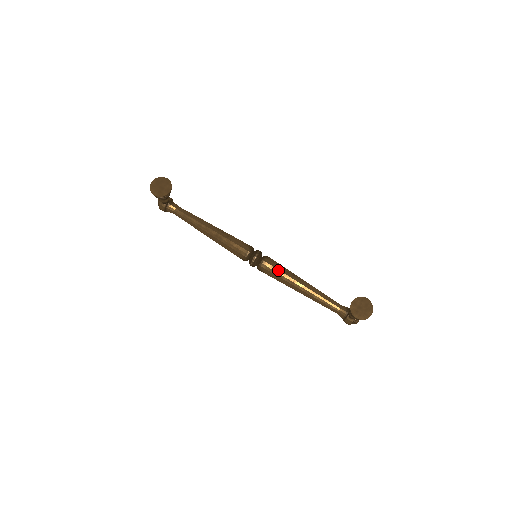
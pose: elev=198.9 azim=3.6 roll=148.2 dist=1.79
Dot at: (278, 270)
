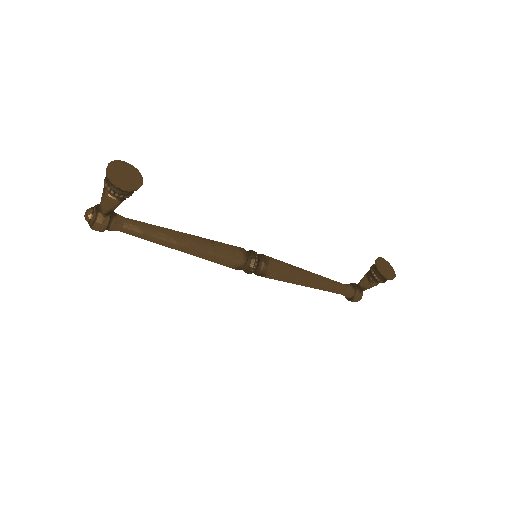
Dot at: (284, 265)
